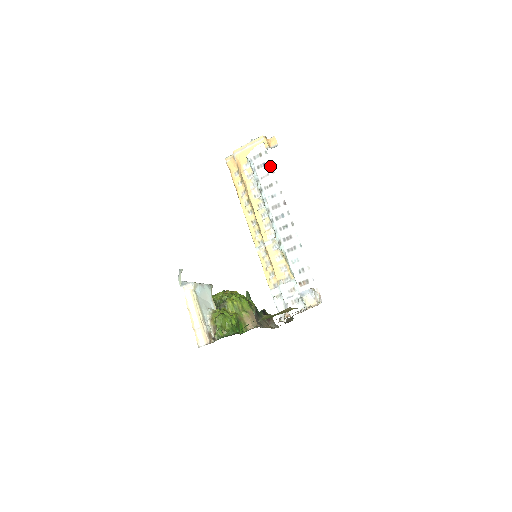
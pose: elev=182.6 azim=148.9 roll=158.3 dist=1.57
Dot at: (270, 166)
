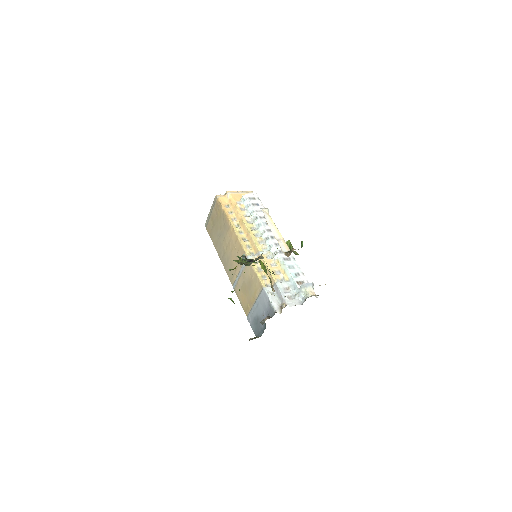
Dot at: (263, 207)
